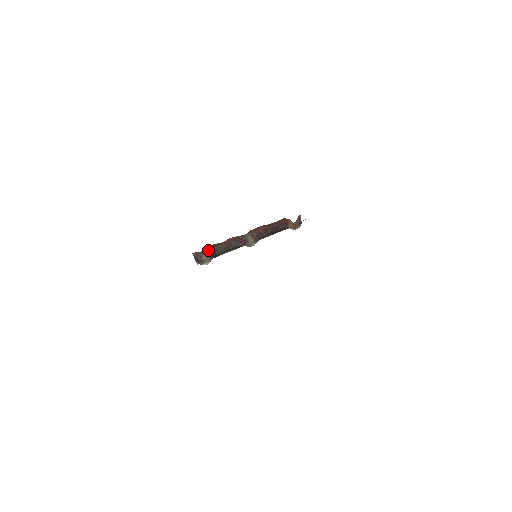
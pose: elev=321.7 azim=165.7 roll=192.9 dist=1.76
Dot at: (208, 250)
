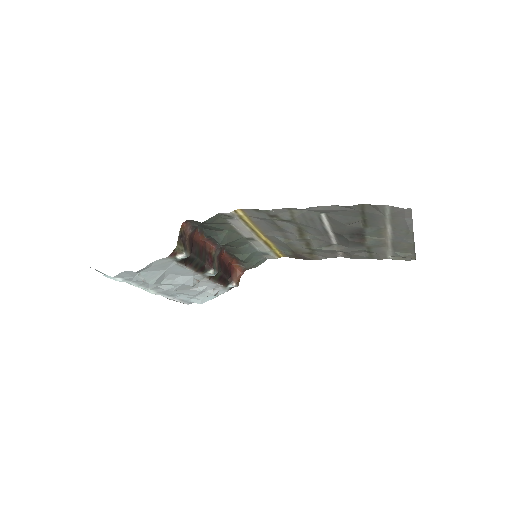
Dot at: (190, 237)
